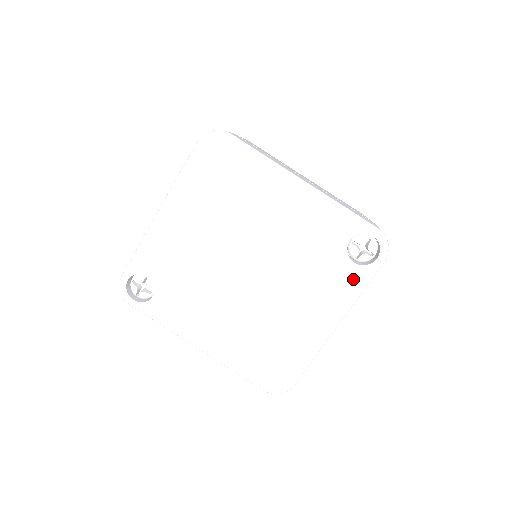
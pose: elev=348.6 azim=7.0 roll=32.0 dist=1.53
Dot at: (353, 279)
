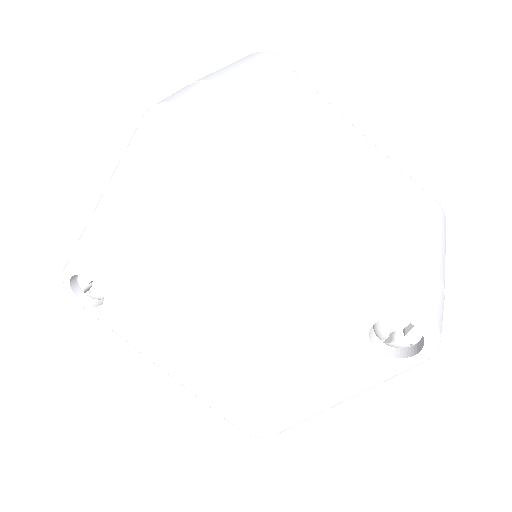
Dot at: (370, 367)
